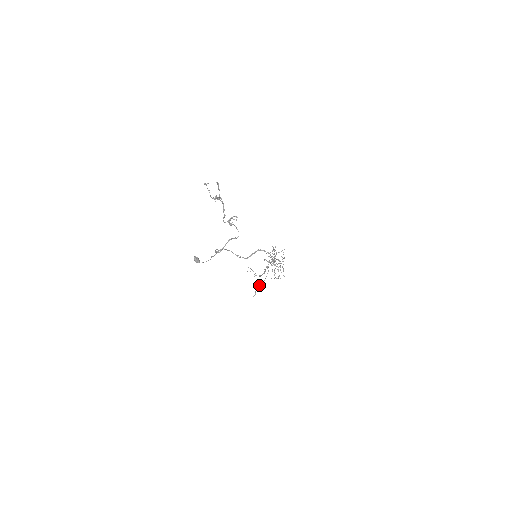
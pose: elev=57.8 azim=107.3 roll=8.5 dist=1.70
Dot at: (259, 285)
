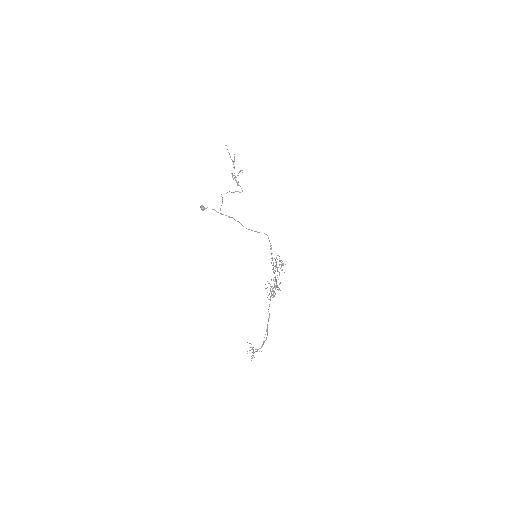
Dot at: occluded
